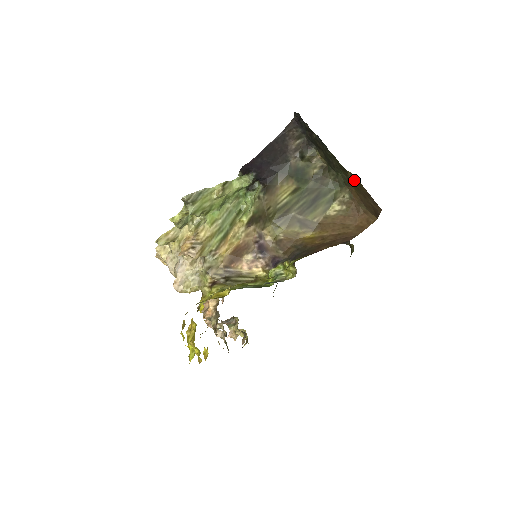
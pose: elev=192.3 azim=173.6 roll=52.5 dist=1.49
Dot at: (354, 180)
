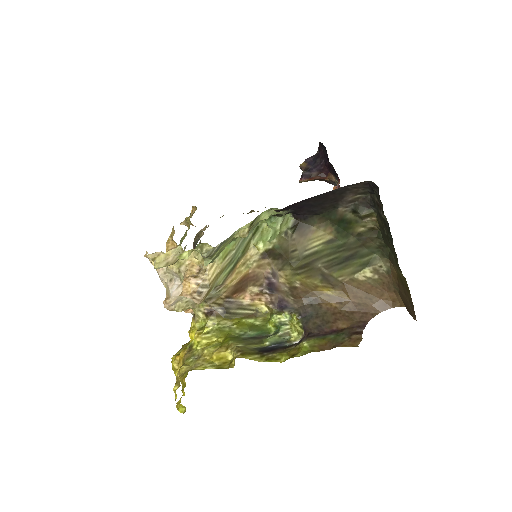
Dot at: (404, 280)
